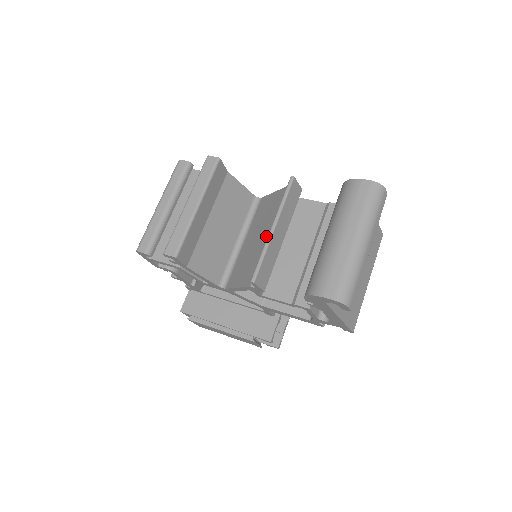
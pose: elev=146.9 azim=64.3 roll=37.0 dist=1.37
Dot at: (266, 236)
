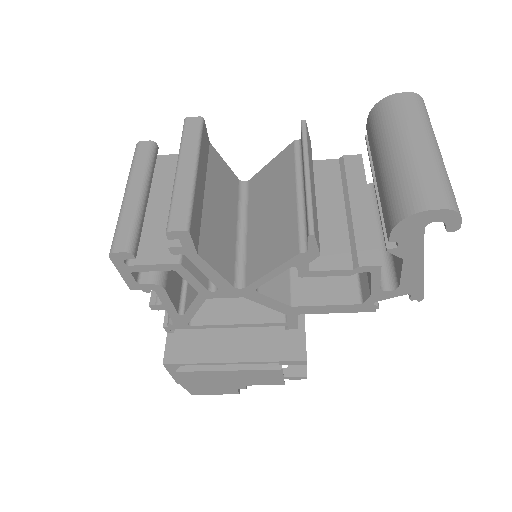
Dot at: (290, 197)
